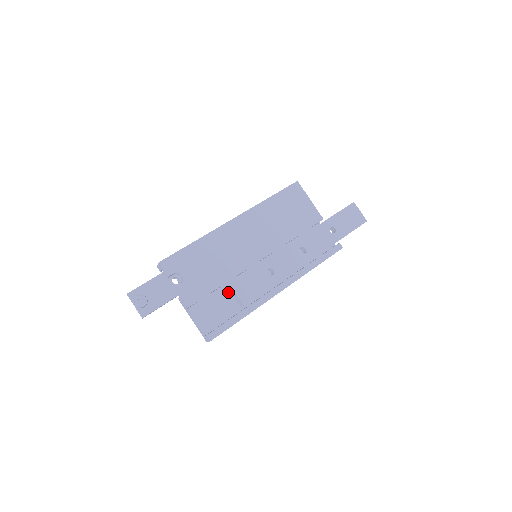
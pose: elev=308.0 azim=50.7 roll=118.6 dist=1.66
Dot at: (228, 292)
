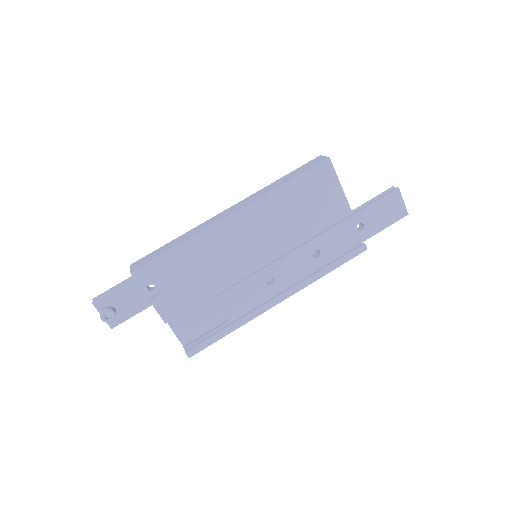
Dot at: (216, 298)
